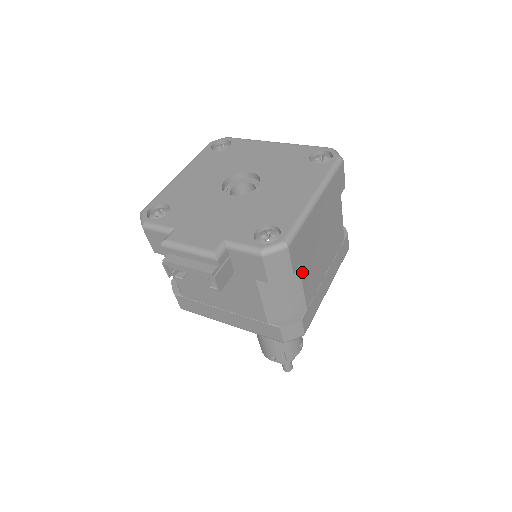
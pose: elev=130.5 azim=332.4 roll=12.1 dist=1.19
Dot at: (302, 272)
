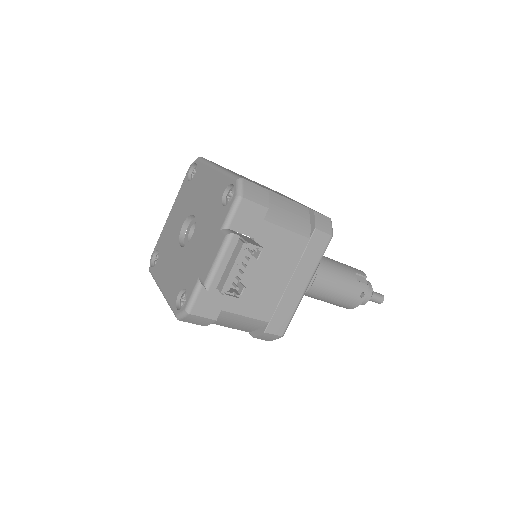
Dot at: (271, 191)
